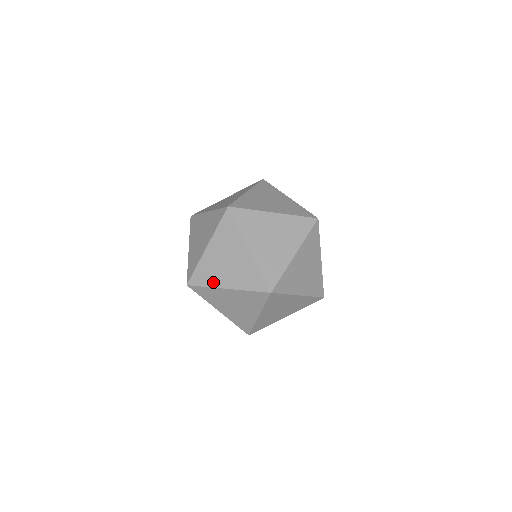
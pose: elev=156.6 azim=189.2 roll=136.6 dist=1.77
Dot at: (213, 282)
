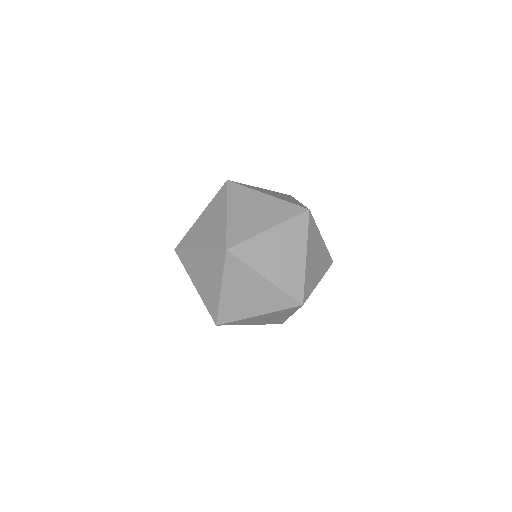
Dot at: (256, 264)
